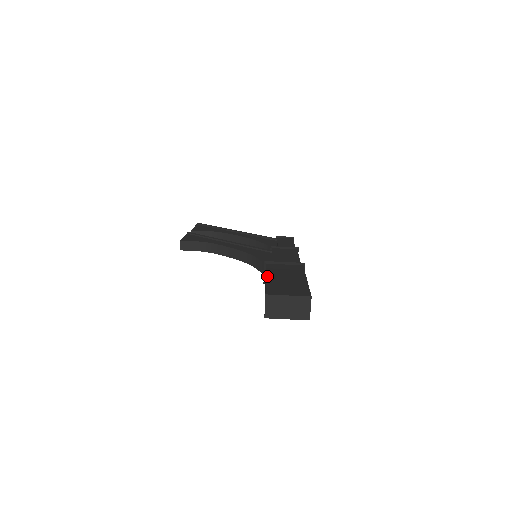
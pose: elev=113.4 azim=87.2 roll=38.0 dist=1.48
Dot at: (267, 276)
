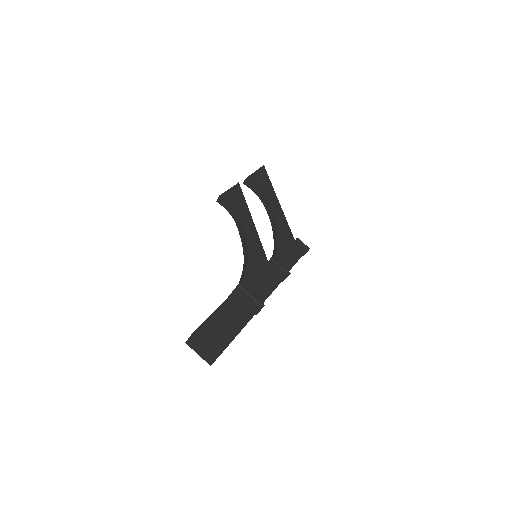
Dot at: (218, 308)
